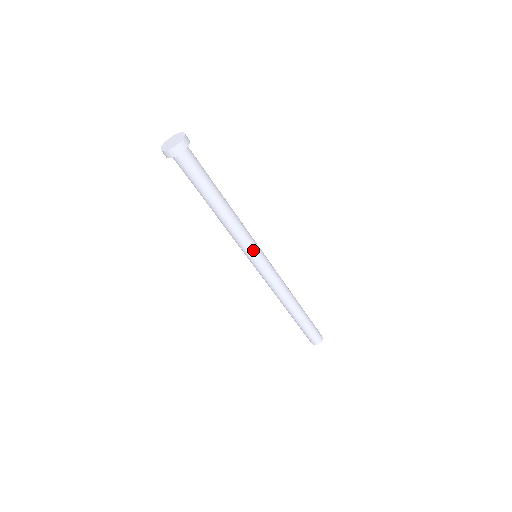
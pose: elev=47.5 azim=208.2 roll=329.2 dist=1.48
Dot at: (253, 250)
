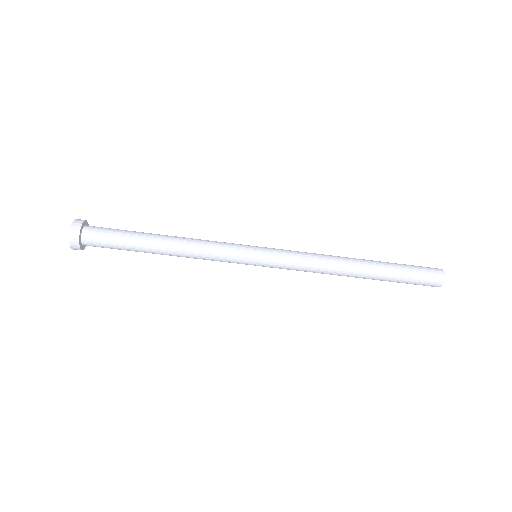
Dot at: (240, 251)
